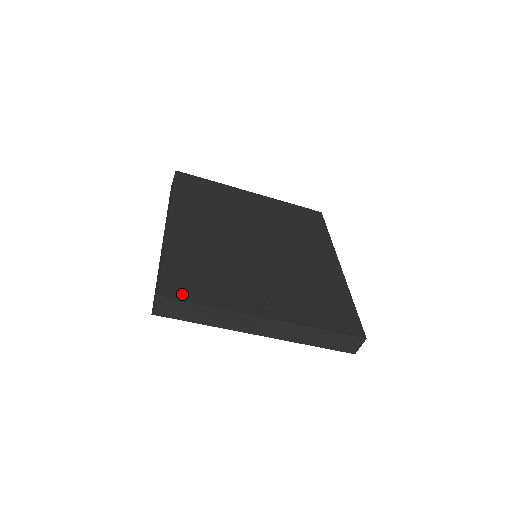
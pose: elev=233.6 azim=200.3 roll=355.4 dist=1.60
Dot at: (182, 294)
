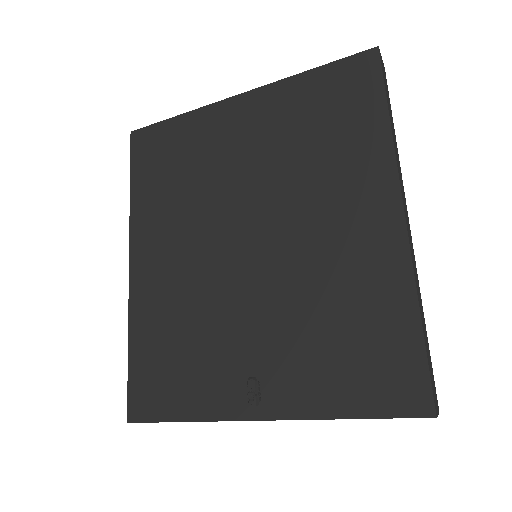
Dot at: (151, 411)
